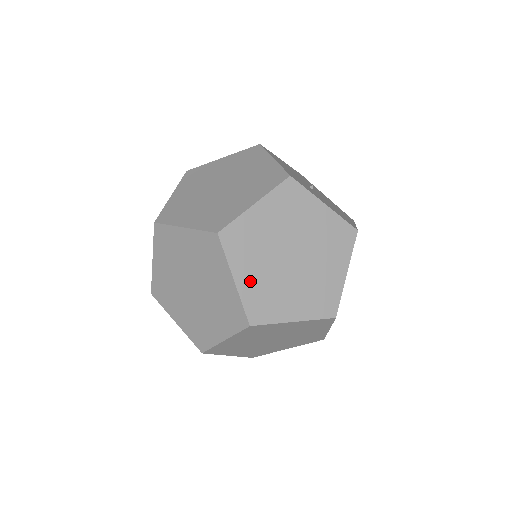
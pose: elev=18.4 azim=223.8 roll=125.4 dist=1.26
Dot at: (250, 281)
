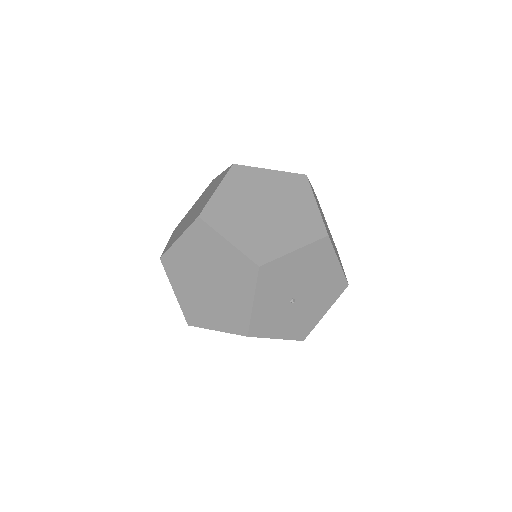
Dot at: occluded
